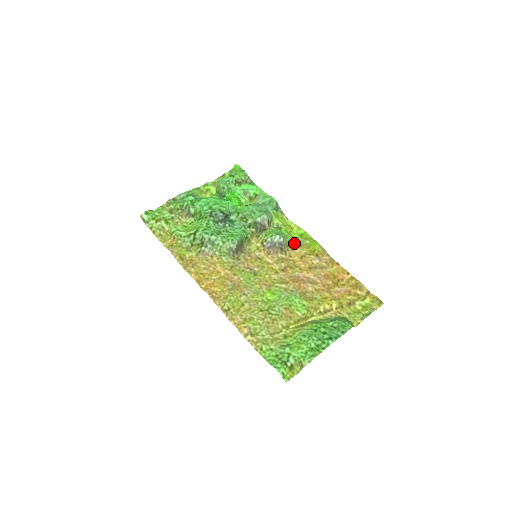
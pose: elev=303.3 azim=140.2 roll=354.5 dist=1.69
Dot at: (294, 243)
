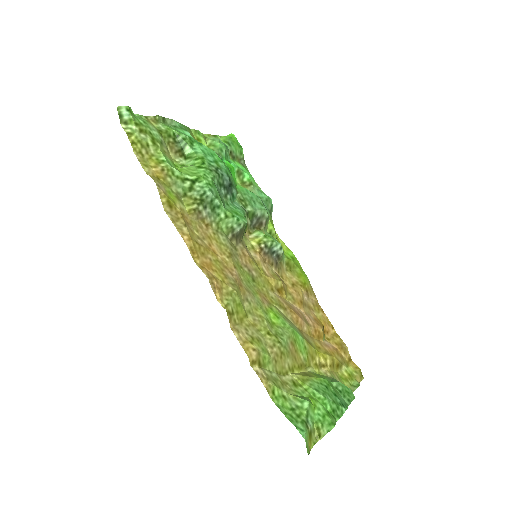
Dot at: (286, 263)
